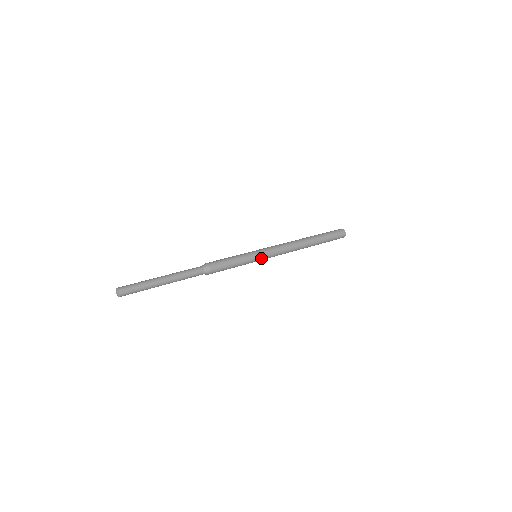
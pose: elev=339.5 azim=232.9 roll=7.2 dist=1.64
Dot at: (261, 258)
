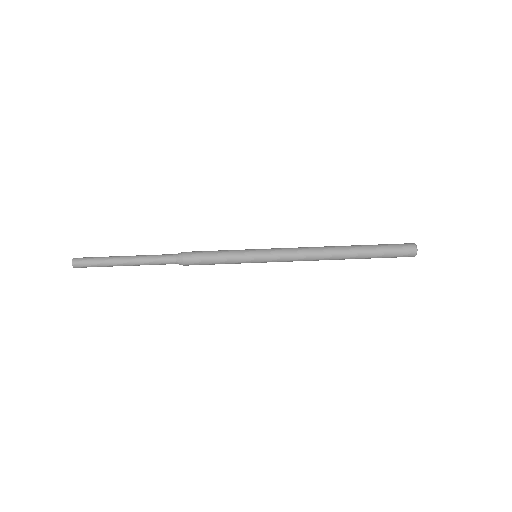
Dot at: (260, 259)
